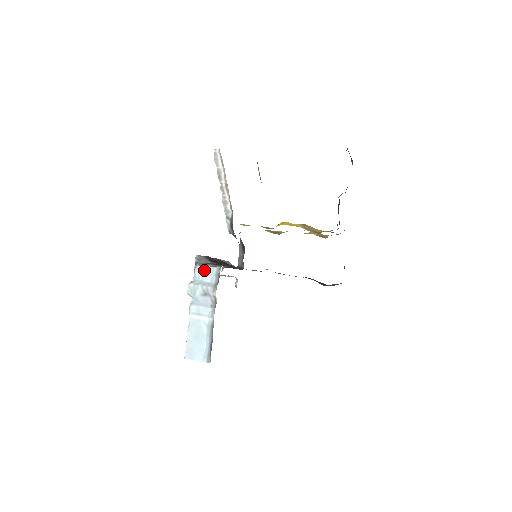
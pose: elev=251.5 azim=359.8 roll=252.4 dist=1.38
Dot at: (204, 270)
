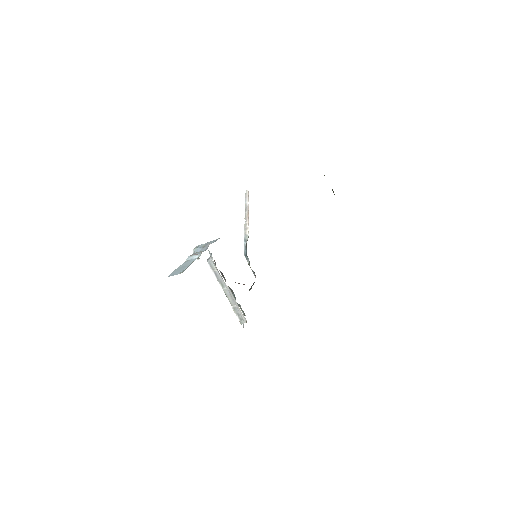
Dot at: (211, 241)
